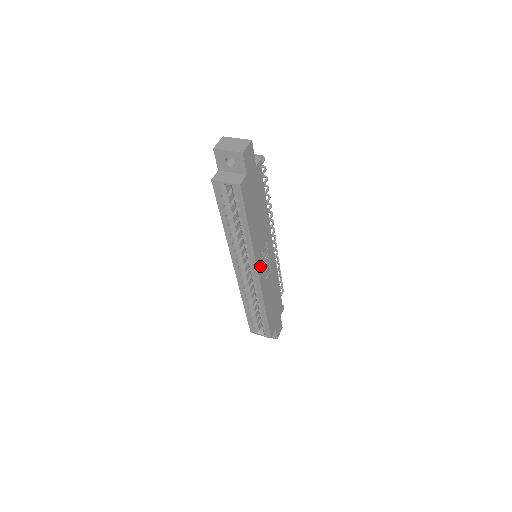
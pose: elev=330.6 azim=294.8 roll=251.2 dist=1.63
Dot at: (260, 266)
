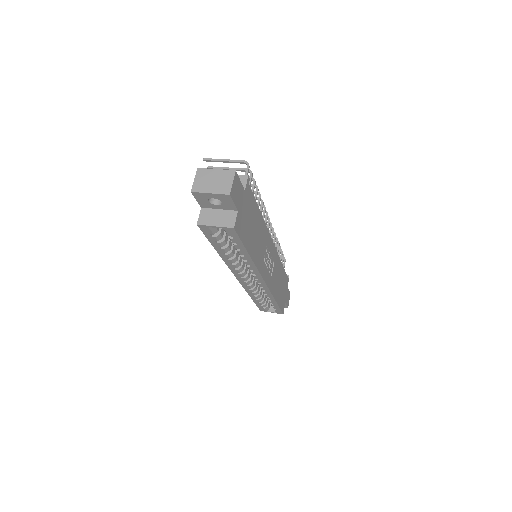
Dot at: (265, 272)
